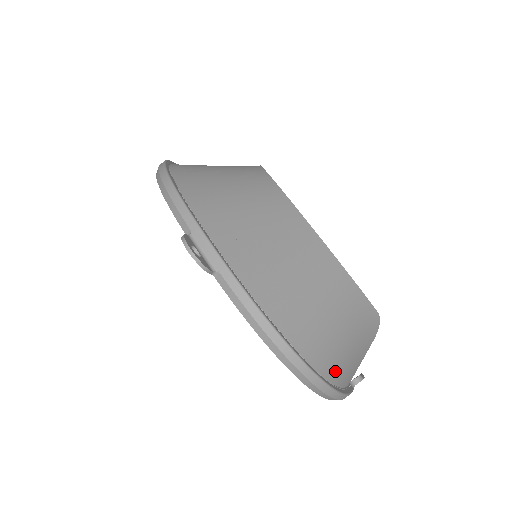
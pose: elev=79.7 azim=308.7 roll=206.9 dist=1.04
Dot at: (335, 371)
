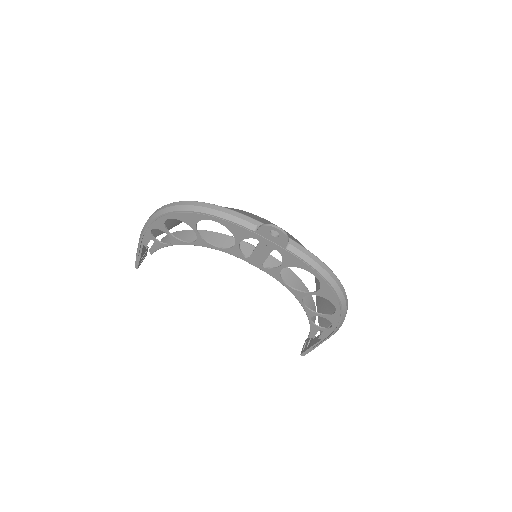
Dot at: occluded
